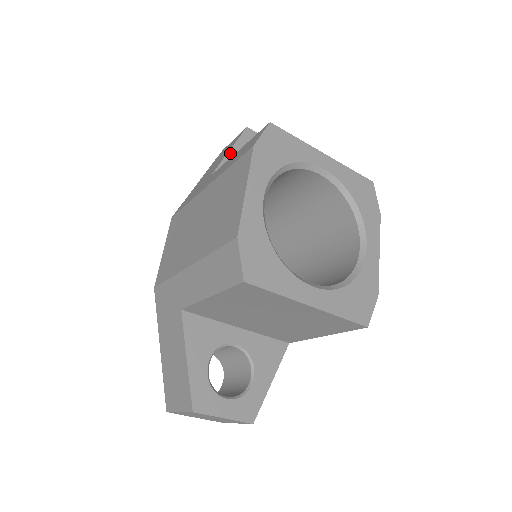
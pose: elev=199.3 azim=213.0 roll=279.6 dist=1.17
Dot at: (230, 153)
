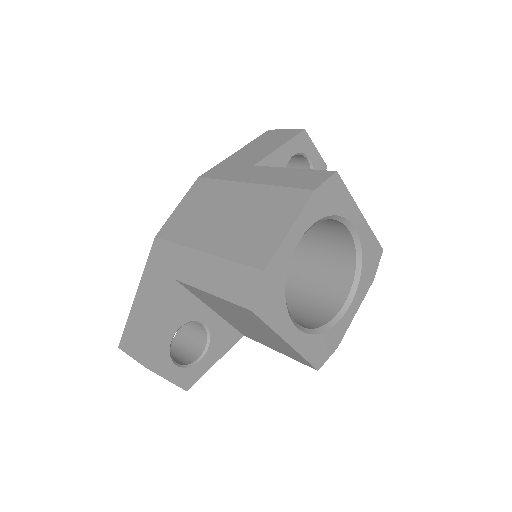
Dot at: (279, 149)
